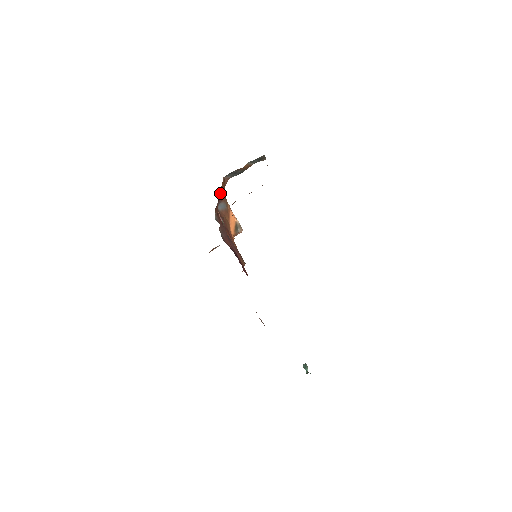
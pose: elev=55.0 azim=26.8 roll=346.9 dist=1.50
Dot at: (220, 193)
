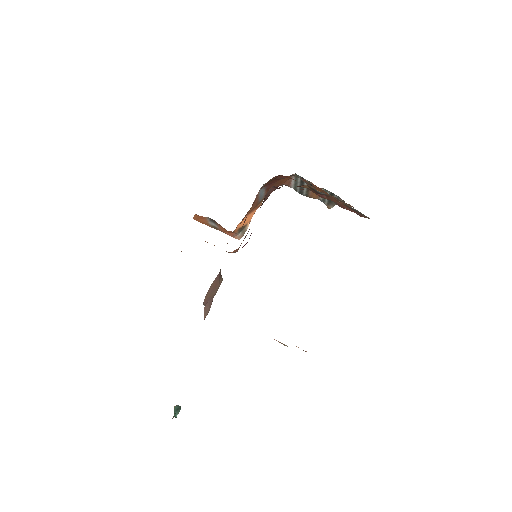
Dot at: (277, 181)
